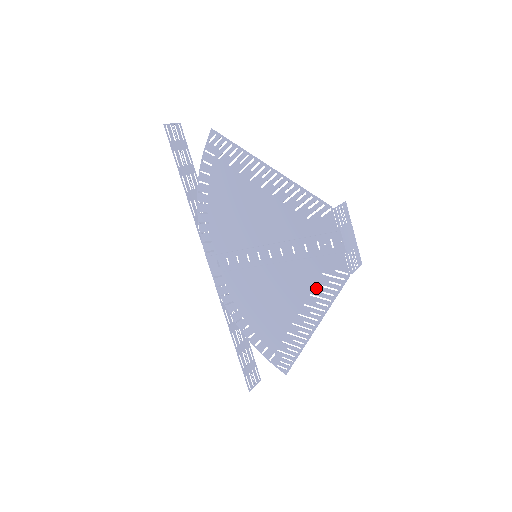
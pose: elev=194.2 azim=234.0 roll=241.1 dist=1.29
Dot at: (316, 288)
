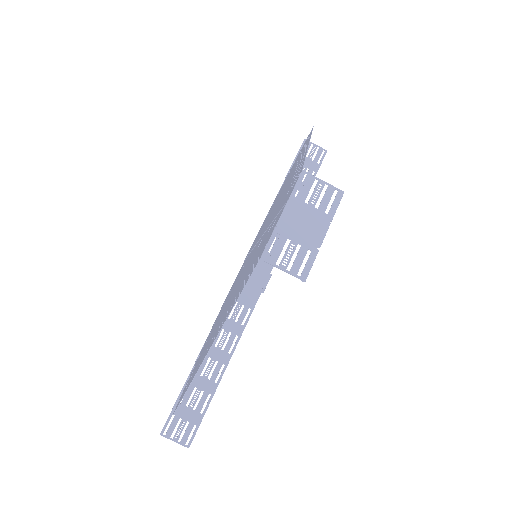
Dot at: (242, 285)
